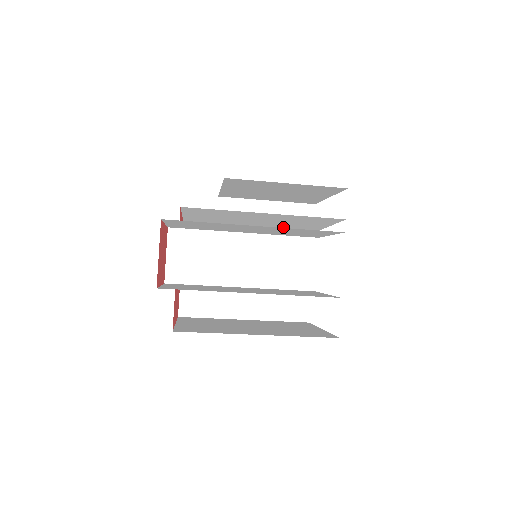
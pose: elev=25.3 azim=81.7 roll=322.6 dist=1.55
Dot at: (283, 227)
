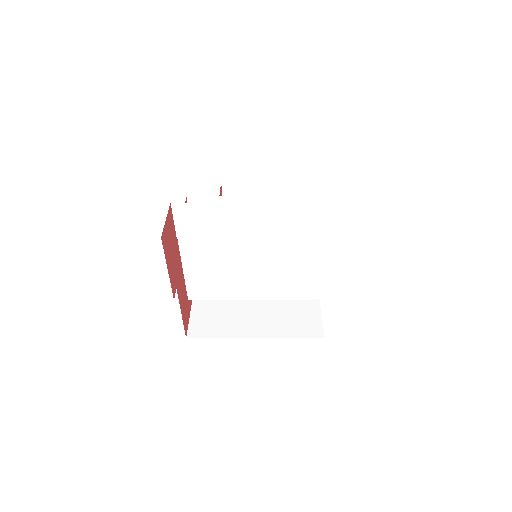
Dot at: occluded
